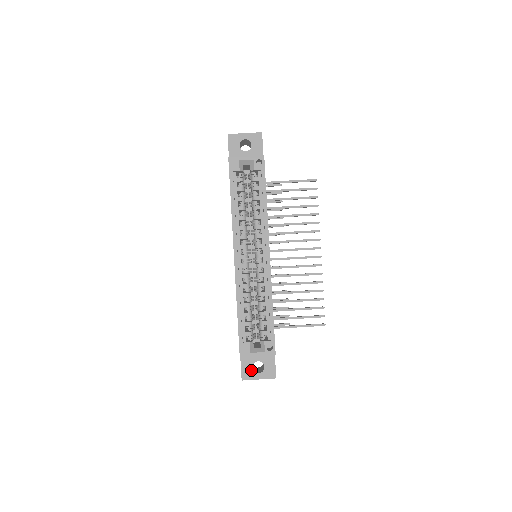
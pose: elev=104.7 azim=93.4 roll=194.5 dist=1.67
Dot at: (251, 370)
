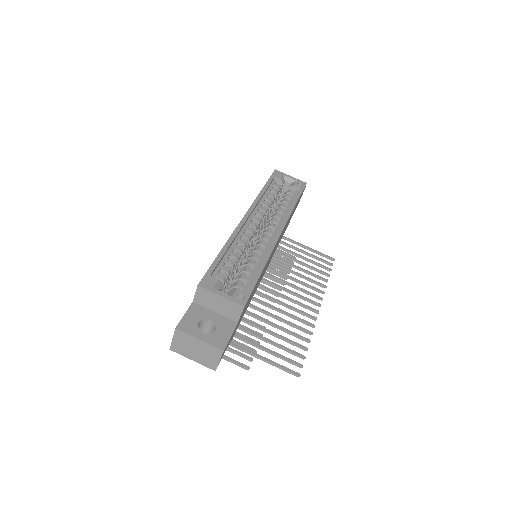
Dot at: (195, 324)
